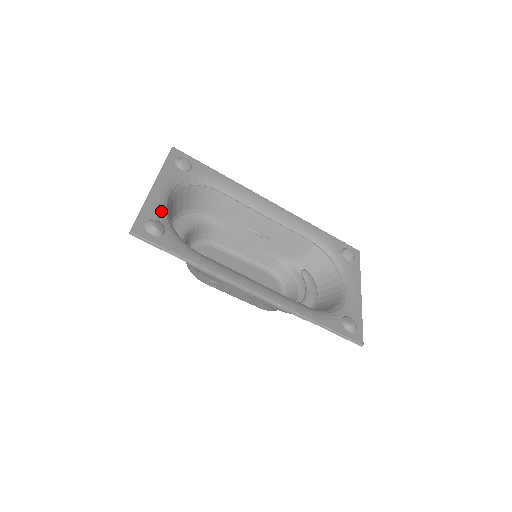
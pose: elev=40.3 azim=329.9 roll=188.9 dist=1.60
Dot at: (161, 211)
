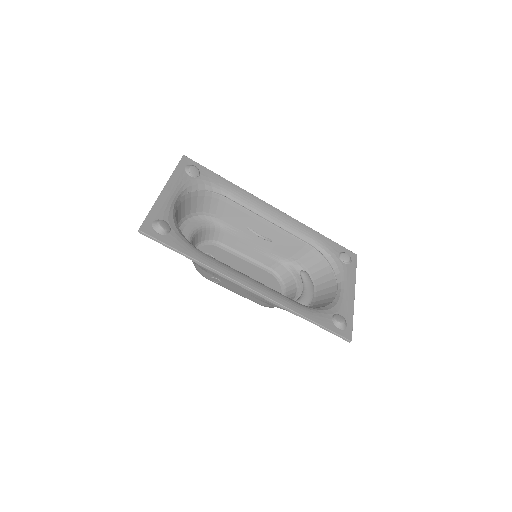
Dot at: (168, 212)
